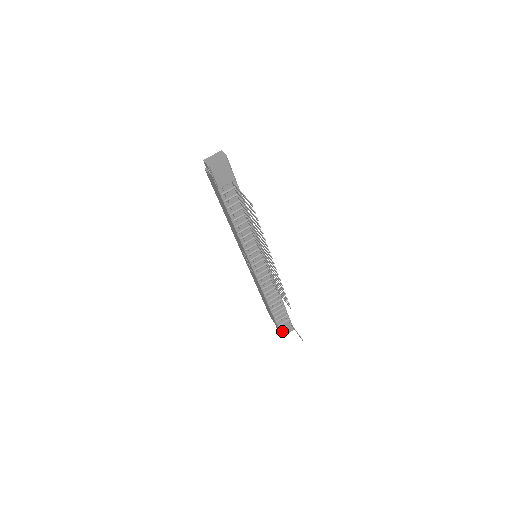
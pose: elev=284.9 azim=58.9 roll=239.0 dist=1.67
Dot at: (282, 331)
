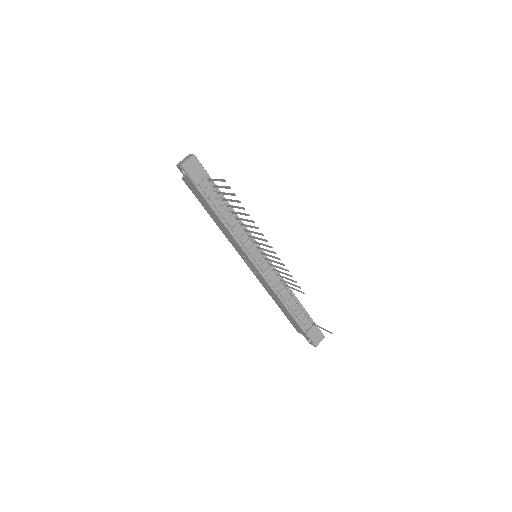
Dot at: (313, 340)
